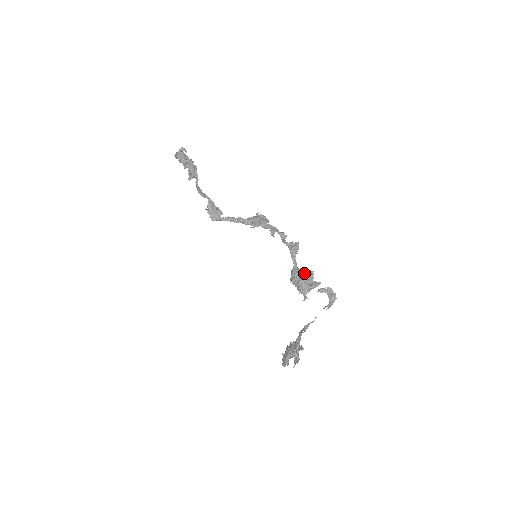
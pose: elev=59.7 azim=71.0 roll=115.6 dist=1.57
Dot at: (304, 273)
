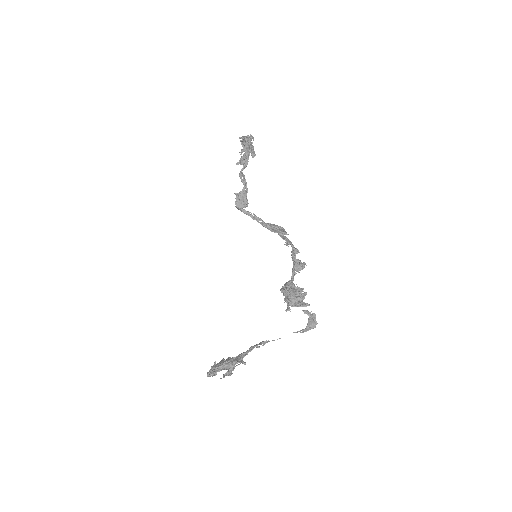
Dot at: (299, 289)
